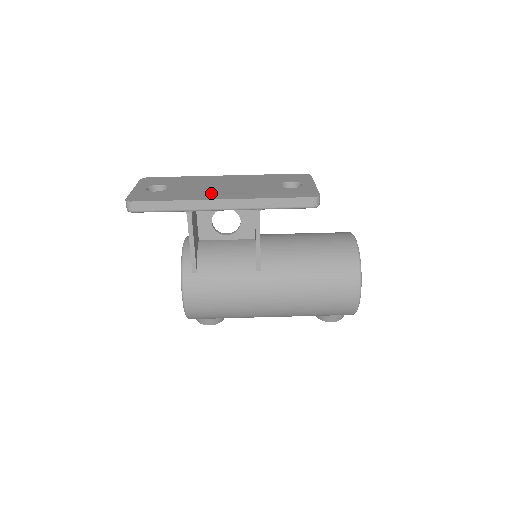
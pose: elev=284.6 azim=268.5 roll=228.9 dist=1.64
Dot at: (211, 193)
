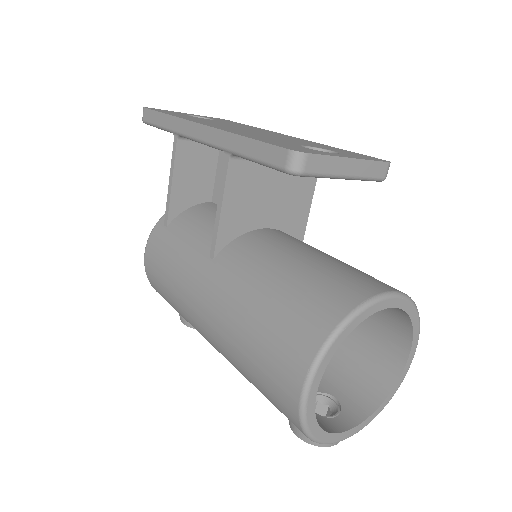
Dot at: (214, 124)
